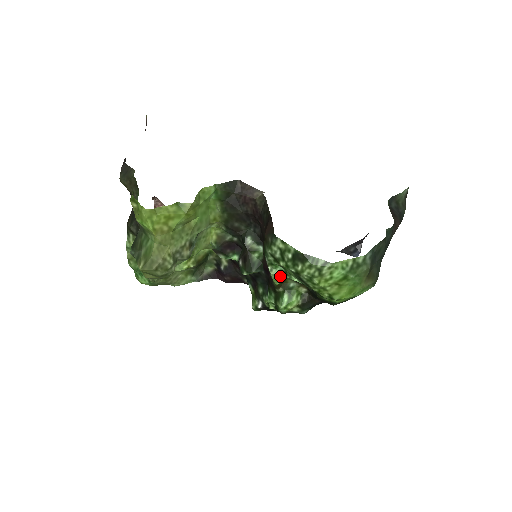
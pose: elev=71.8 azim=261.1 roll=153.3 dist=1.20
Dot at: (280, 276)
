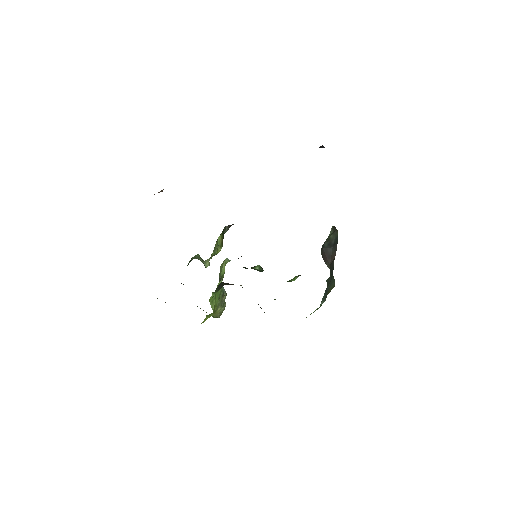
Dot at: occluded
